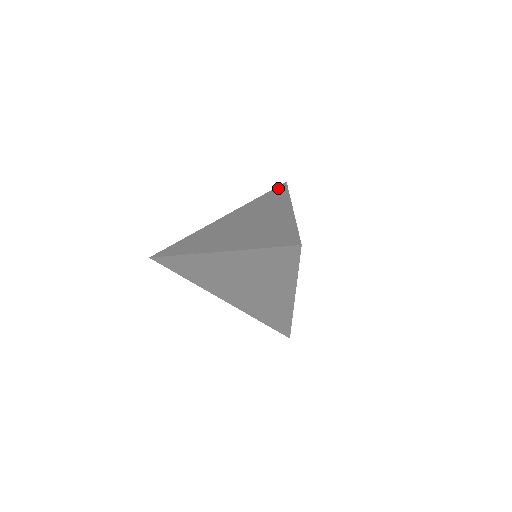
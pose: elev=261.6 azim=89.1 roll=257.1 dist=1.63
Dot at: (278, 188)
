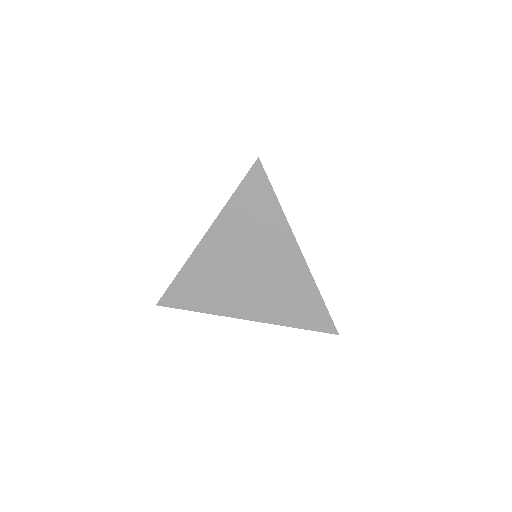
Dot at: occluded
